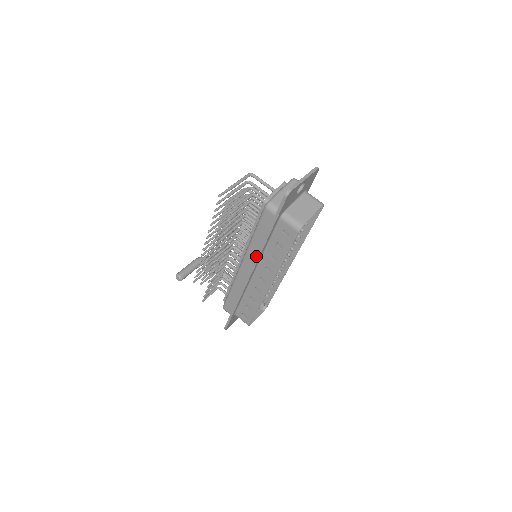
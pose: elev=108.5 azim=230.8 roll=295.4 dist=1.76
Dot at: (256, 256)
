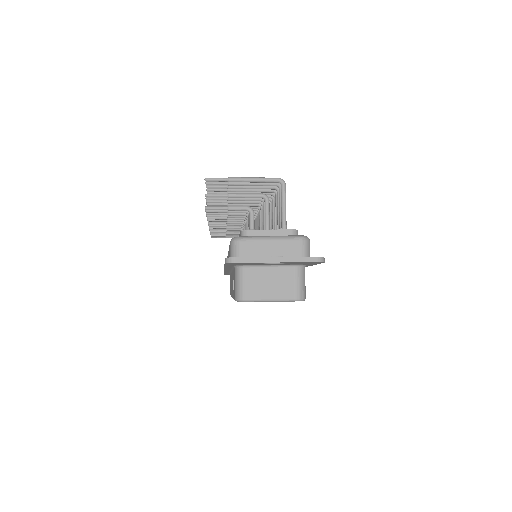
Dot at: occluded
